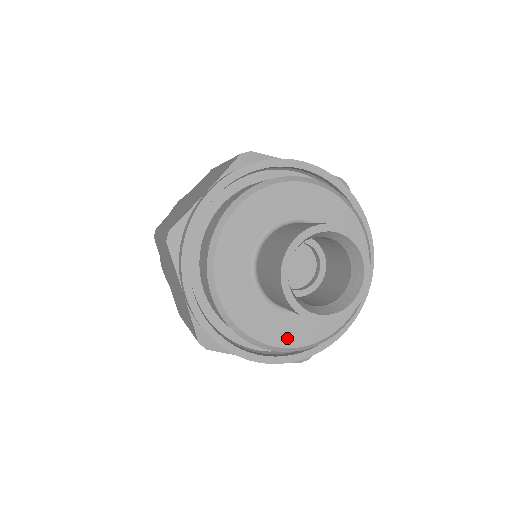
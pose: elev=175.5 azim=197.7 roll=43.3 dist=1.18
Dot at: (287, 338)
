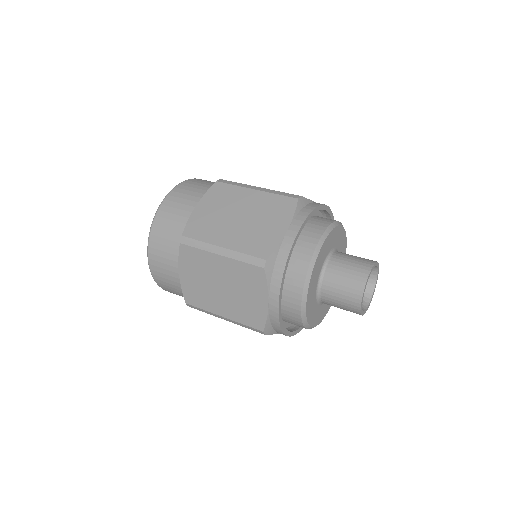
Dot at: (317, 320)
